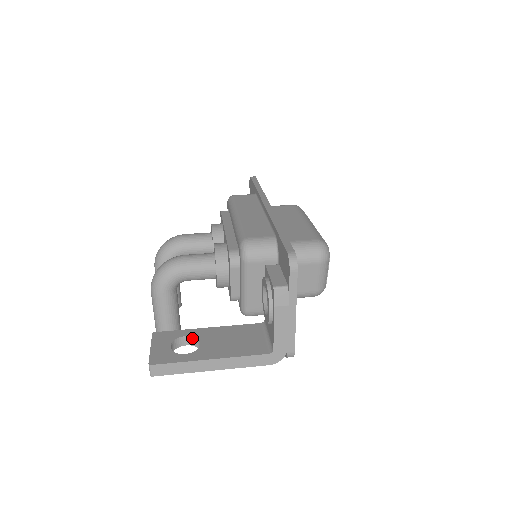
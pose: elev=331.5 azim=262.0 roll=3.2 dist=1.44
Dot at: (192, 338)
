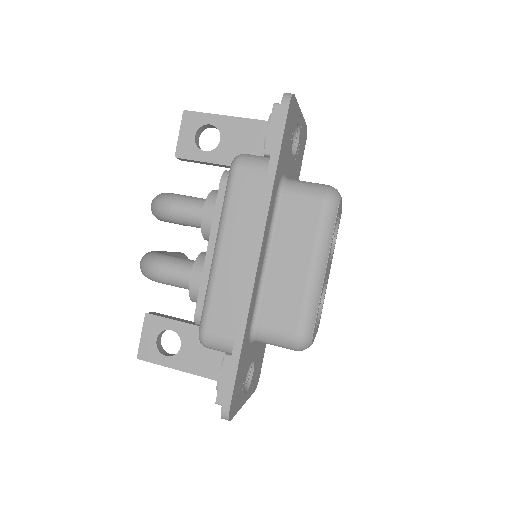
Dot at: (177, 332)
